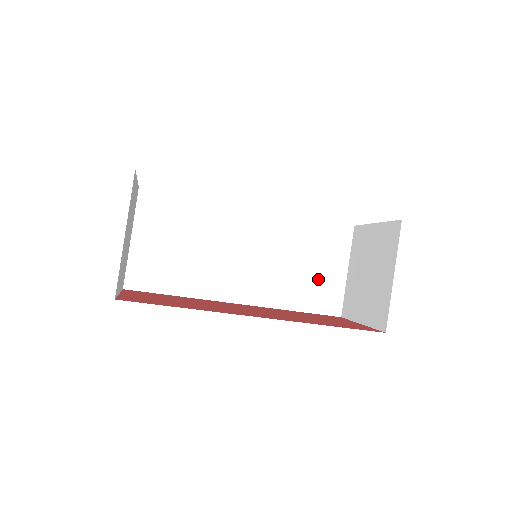
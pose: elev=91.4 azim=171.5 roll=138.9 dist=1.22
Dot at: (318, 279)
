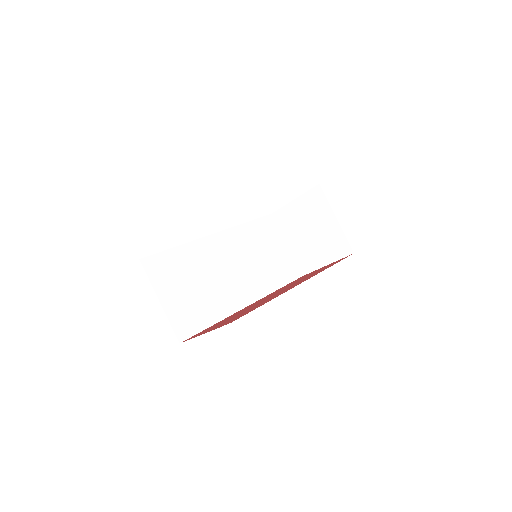
Dot at: (277, 259)
